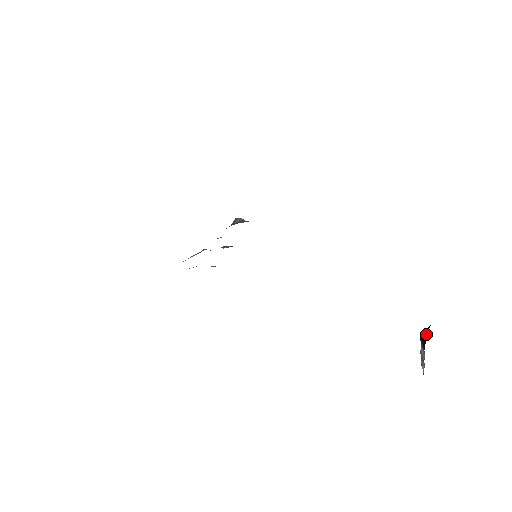
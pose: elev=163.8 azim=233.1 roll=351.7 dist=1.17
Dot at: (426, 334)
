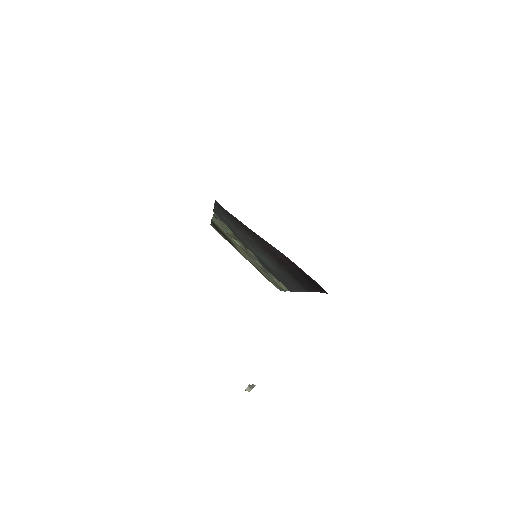
Dot at: occluded
